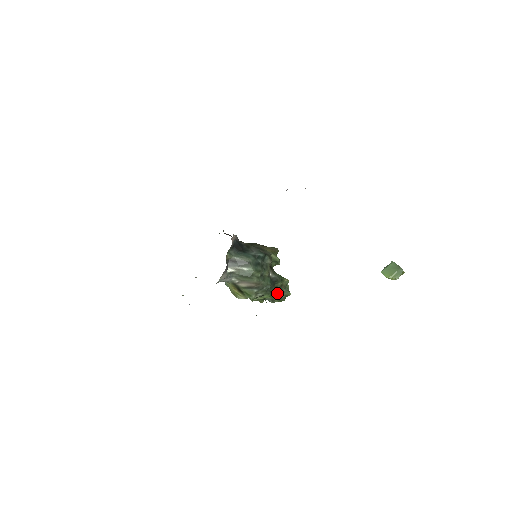
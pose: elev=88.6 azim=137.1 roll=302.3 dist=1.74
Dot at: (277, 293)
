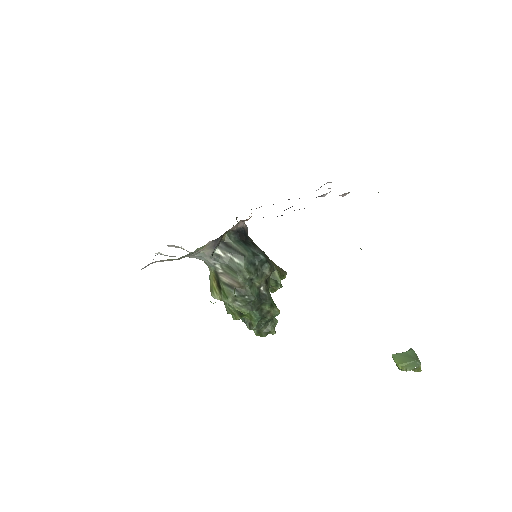
Dot at: (259, 317)
